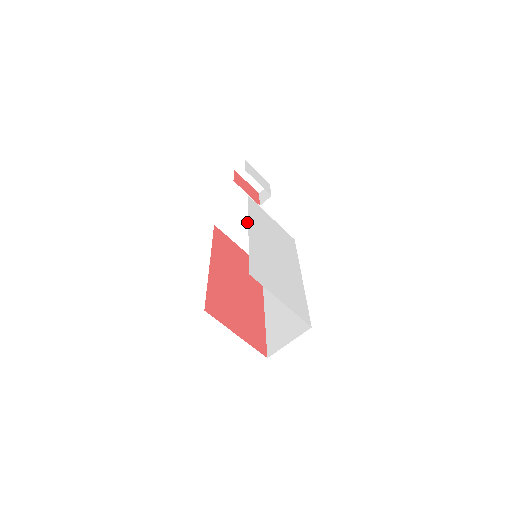
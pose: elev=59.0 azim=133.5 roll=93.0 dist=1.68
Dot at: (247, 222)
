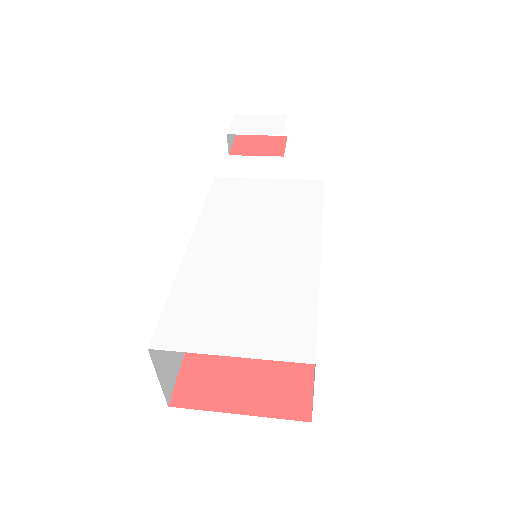
Dot at: occluded
